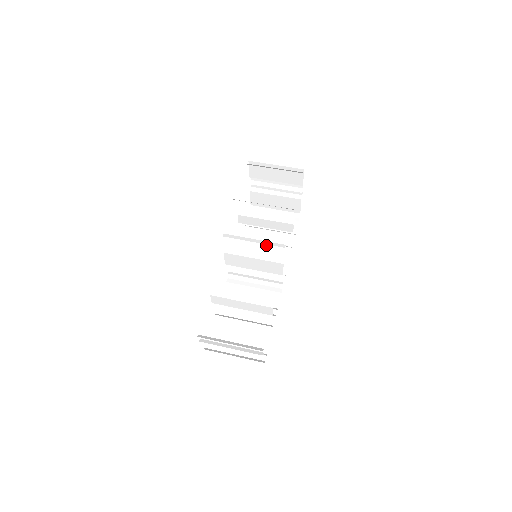
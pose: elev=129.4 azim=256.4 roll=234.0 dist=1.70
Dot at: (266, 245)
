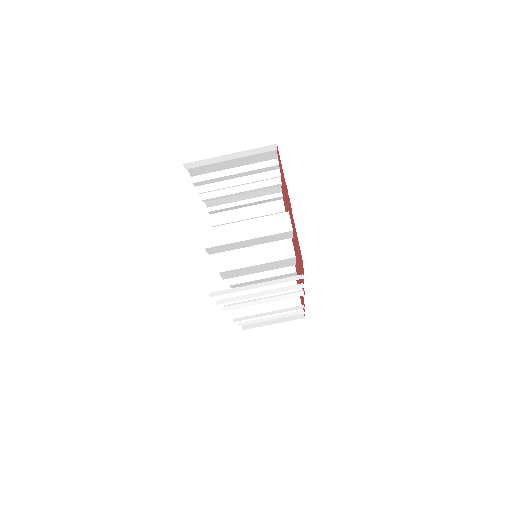
Dot at: (268, 264)
